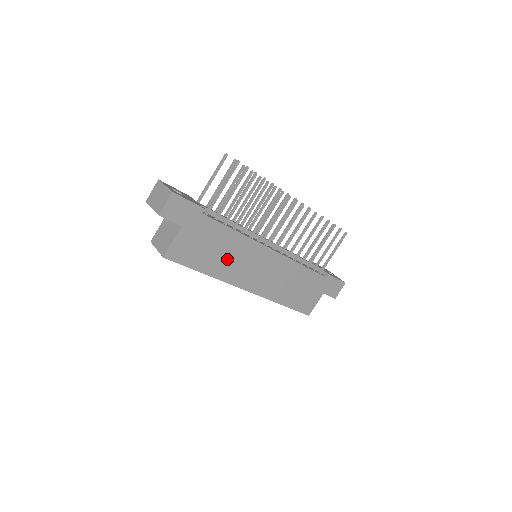
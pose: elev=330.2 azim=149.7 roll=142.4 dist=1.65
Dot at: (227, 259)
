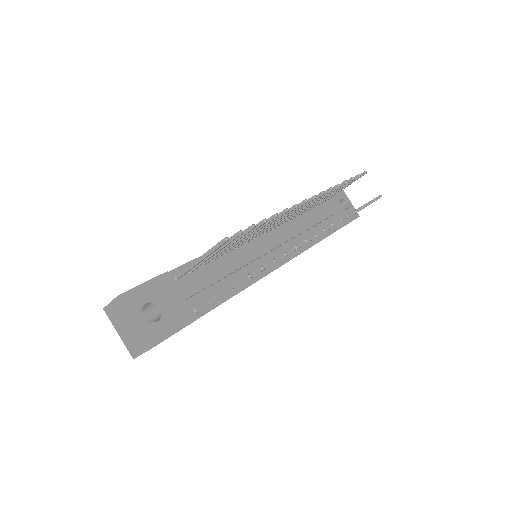
Dot at: occluded
